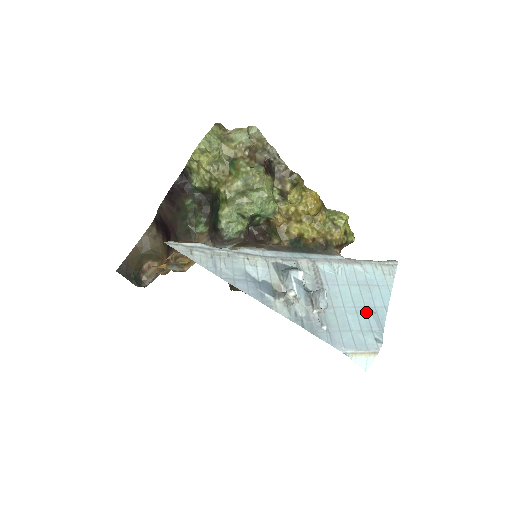
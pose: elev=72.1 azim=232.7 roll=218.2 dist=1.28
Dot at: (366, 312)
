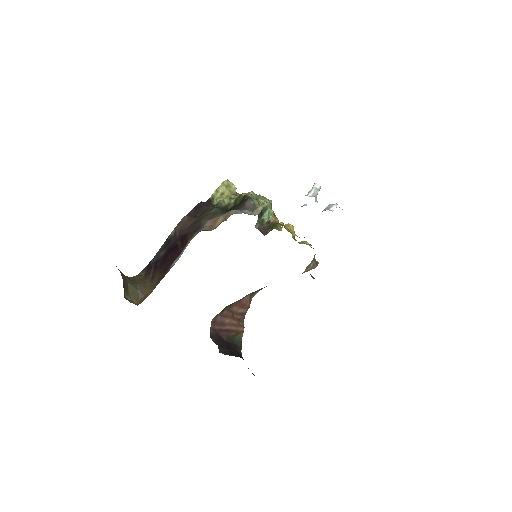
Dot at: occluded
